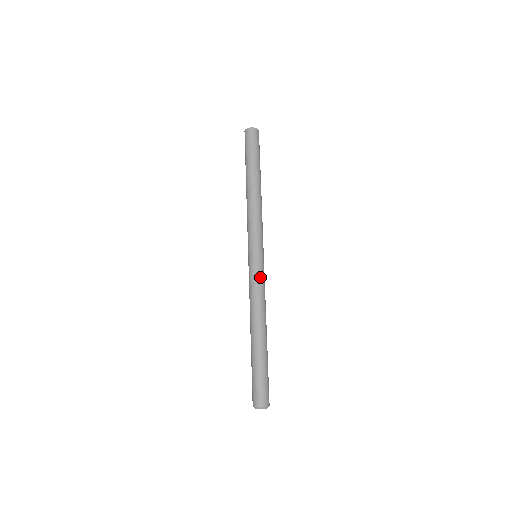
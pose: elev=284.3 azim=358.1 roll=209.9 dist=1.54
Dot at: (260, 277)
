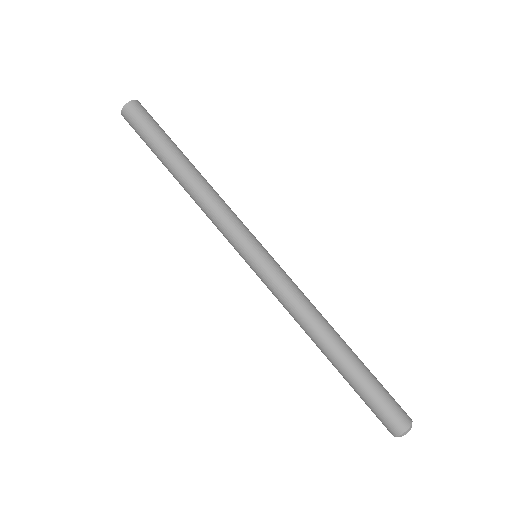
Dot at: (286, 275)
